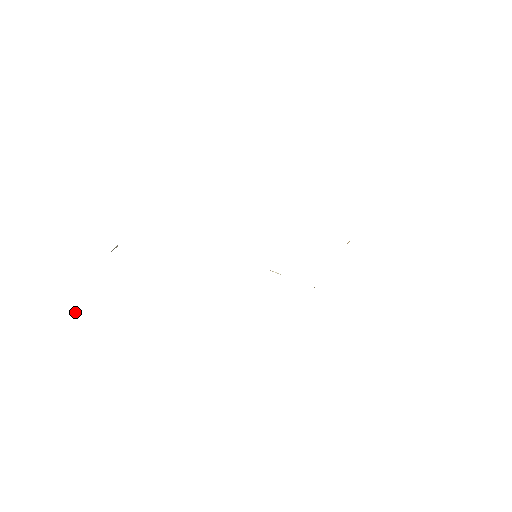
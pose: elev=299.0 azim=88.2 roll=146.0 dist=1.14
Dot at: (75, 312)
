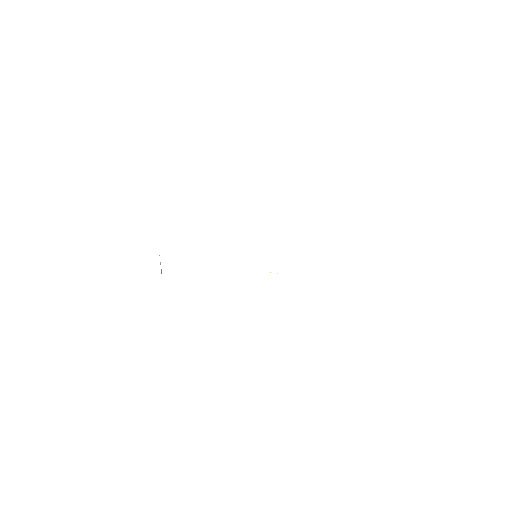
Dot at: occluded
